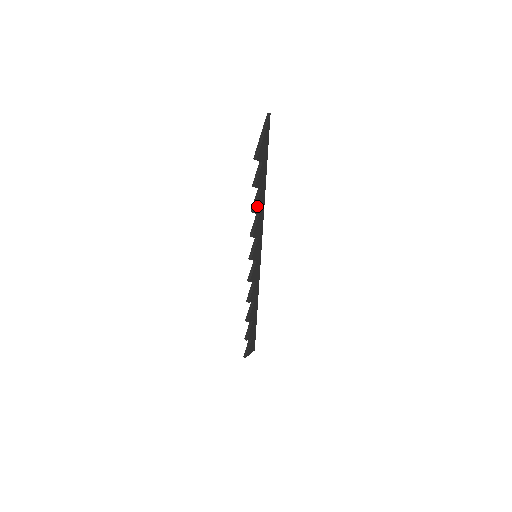
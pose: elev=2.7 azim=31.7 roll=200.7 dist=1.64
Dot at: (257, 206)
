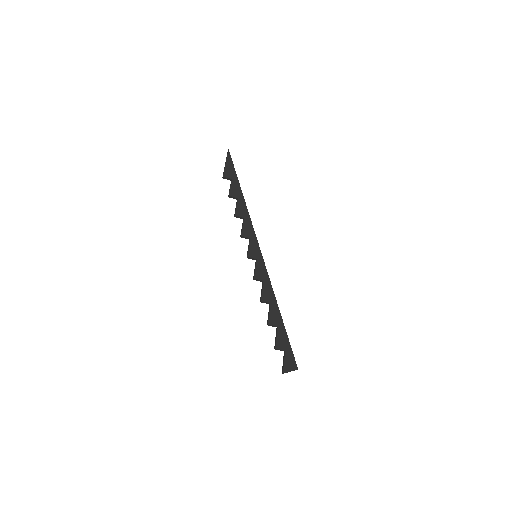
Dot at: (238, 211)
